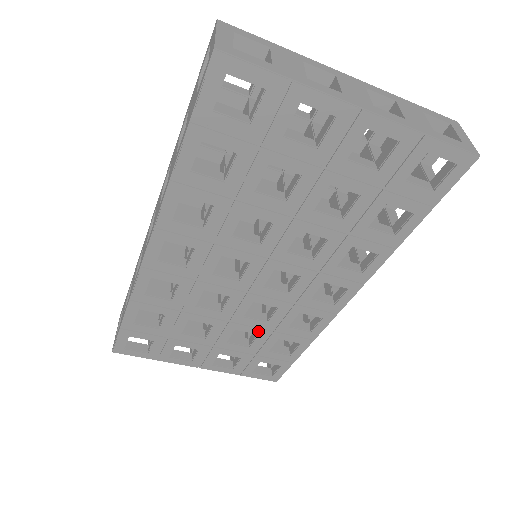
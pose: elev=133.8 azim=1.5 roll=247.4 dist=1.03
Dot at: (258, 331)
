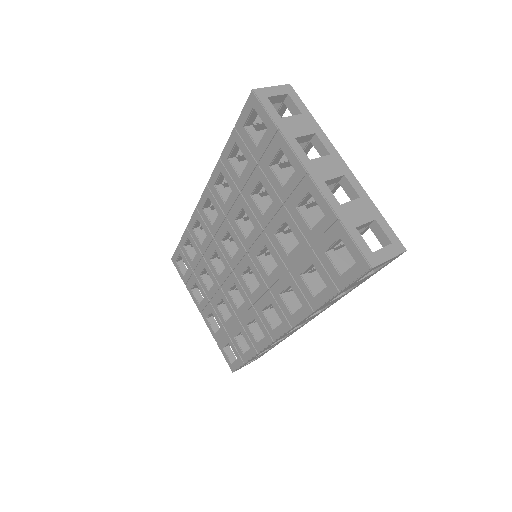
Dot at: (232, 312)
